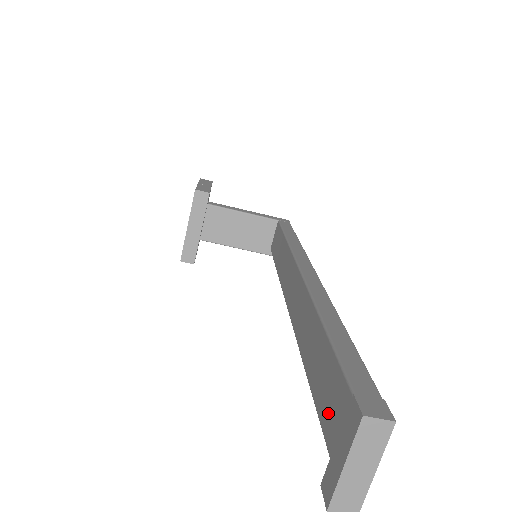
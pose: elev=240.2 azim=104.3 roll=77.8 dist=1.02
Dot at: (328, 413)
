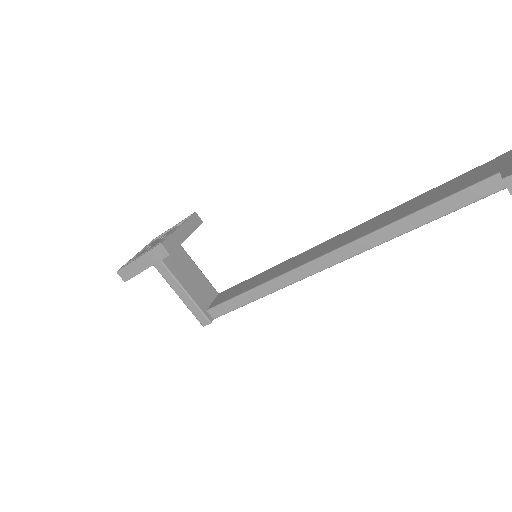
Dot at: (474, 178)
